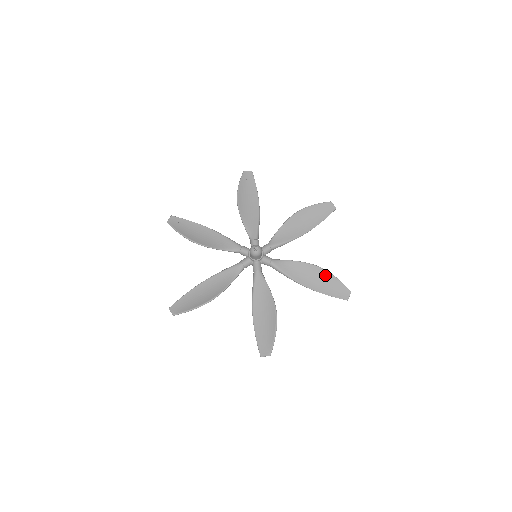
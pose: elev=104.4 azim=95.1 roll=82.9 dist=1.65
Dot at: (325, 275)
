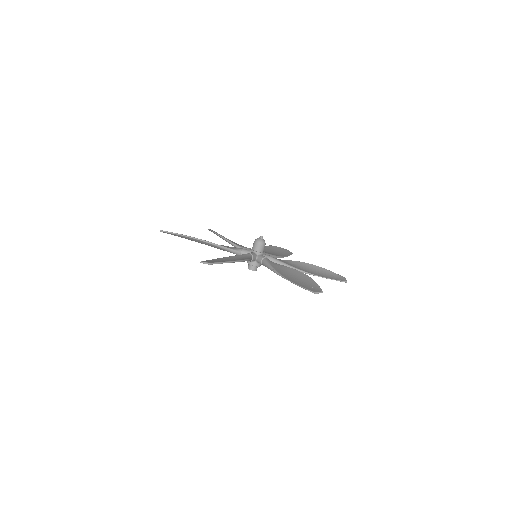
Dot at: (306, 278)
